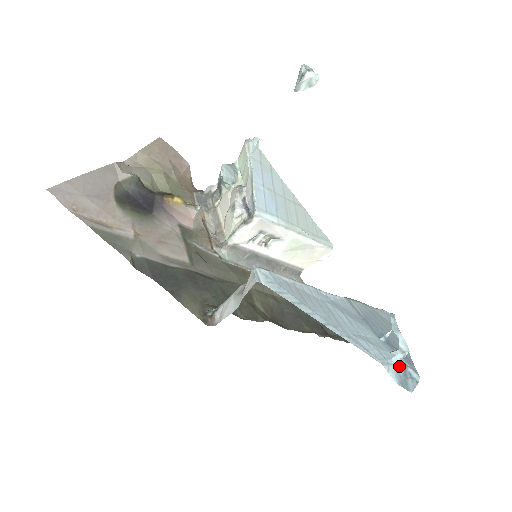
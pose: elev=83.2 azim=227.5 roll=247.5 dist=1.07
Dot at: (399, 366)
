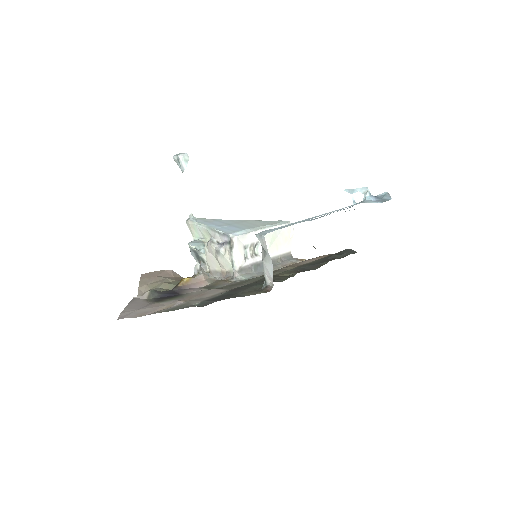
Dot at: (373, 199)
